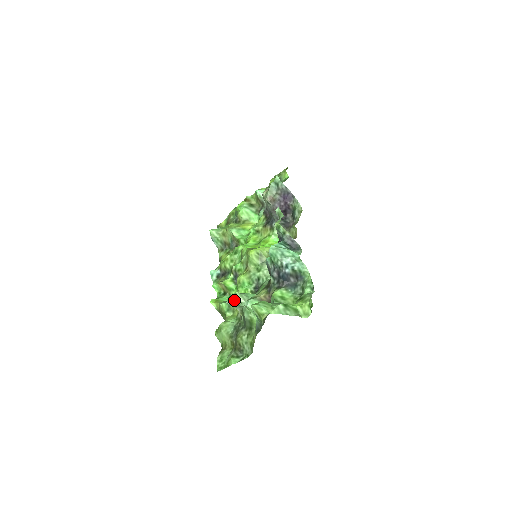
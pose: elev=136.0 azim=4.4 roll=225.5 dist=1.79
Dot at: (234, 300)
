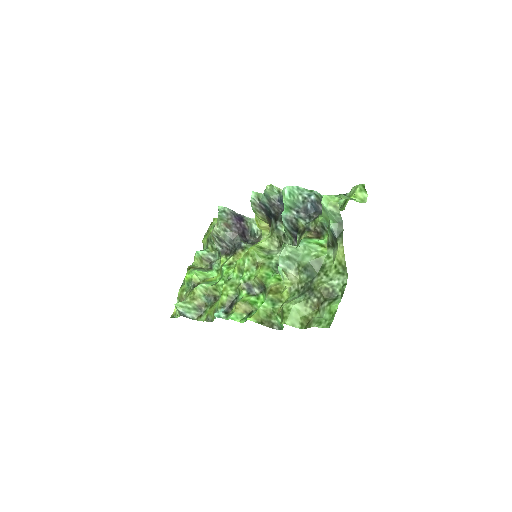
Dot at: (288, 249)
